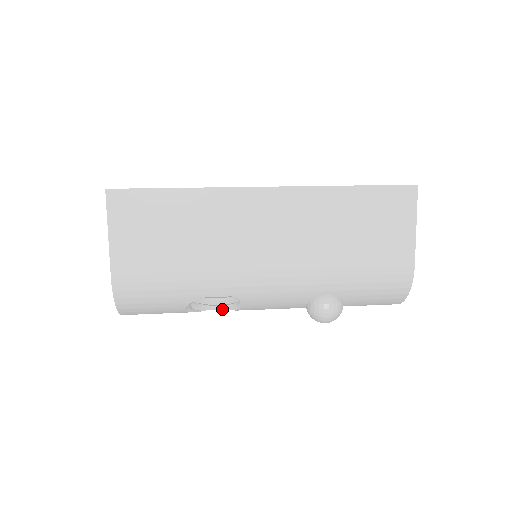
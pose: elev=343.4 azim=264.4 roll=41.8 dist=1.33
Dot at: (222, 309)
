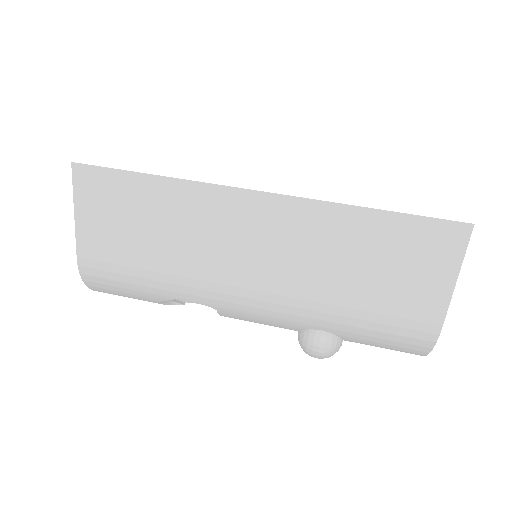
Dot at: occluded
